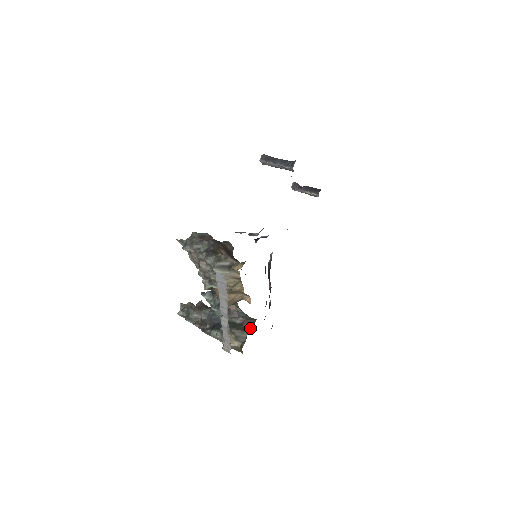
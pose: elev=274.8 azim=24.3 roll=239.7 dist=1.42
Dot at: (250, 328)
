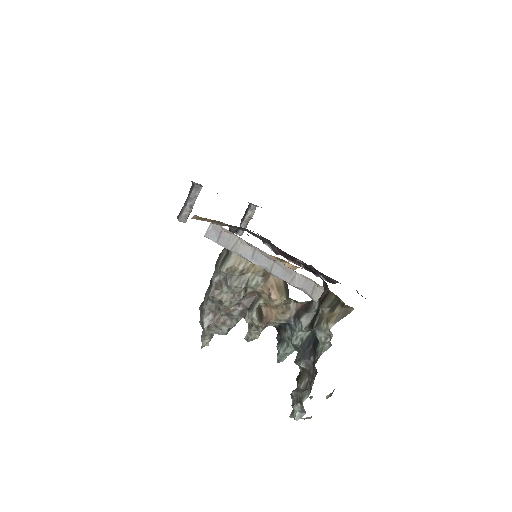
Dot at: (328, 290)
